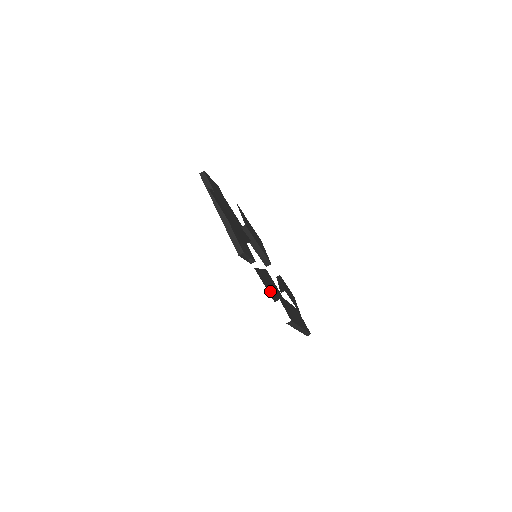
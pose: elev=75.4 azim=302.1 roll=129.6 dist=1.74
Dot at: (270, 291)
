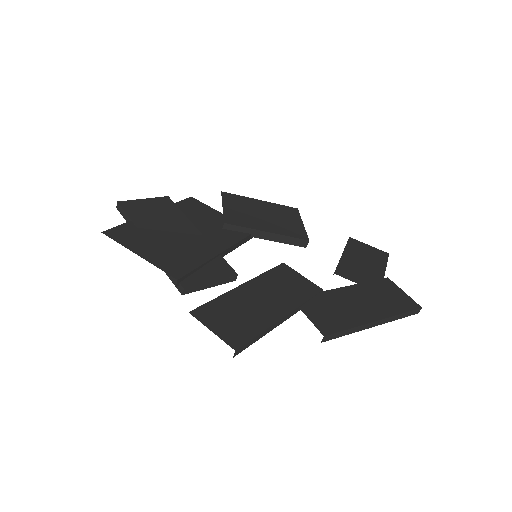
Dot at: (239, 326)
